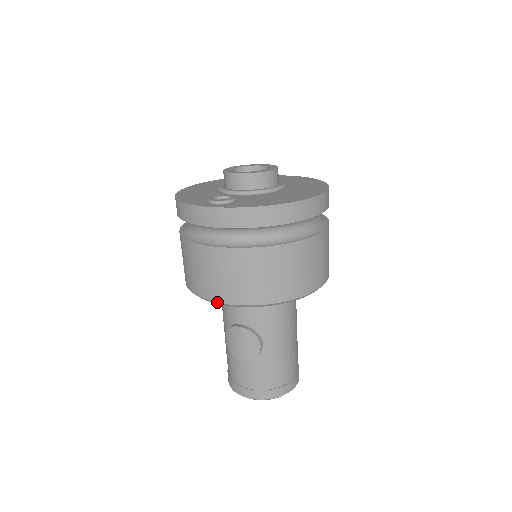
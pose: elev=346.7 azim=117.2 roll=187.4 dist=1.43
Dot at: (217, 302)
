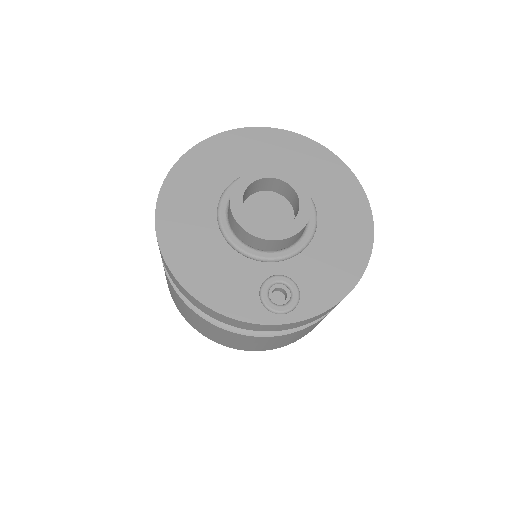
Dot at: occluded
